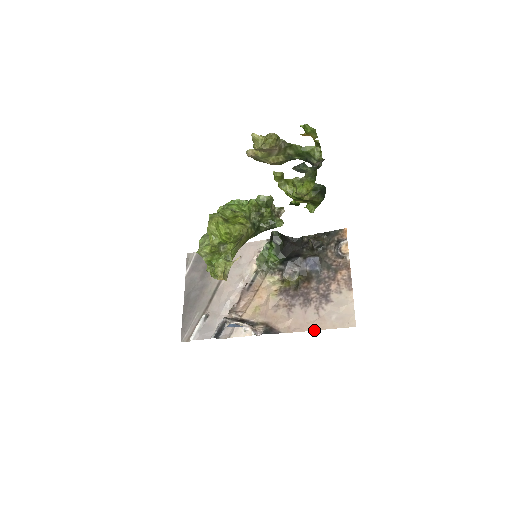
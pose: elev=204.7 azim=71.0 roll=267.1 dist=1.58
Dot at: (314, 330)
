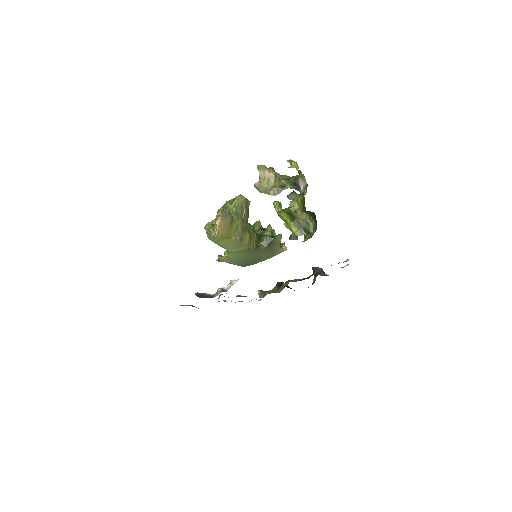
Dot at: occluded
